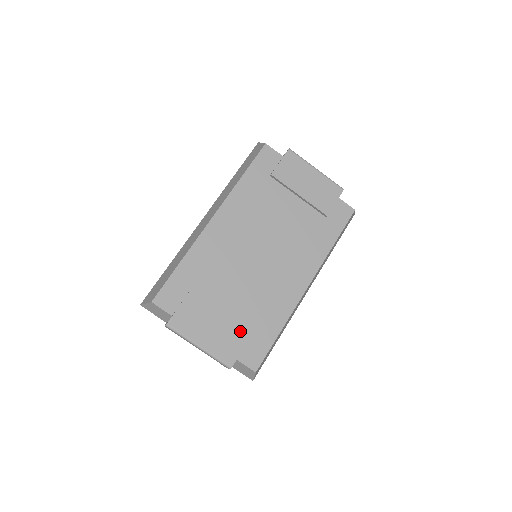
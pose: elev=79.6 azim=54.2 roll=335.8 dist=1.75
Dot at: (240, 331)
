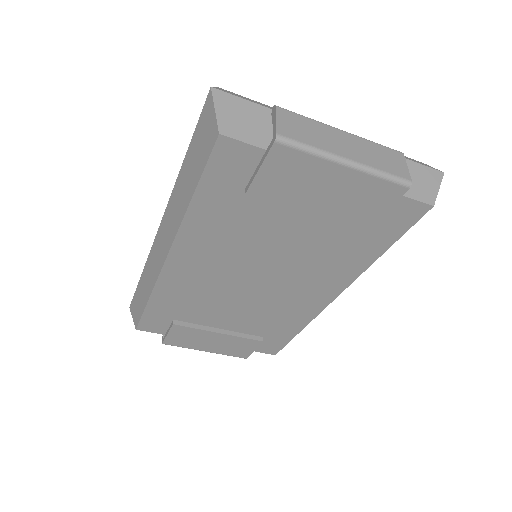
Dot at: (247, 341)
